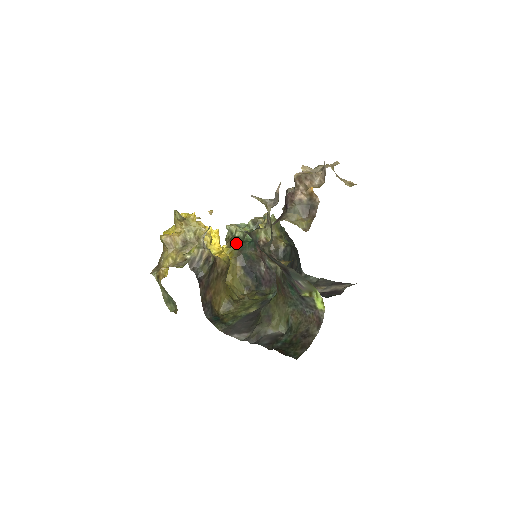
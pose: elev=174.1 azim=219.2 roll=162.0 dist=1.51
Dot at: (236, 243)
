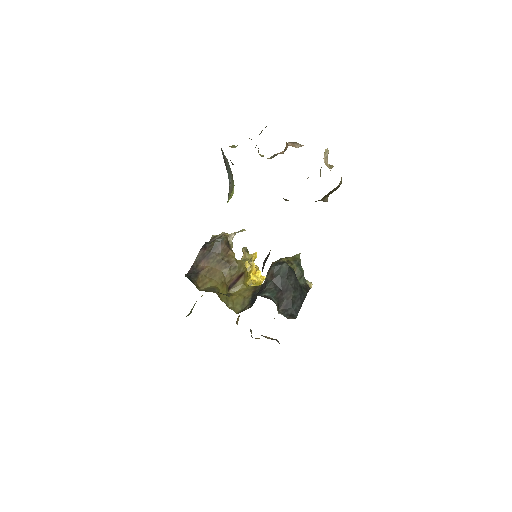
Dot at: occluded
